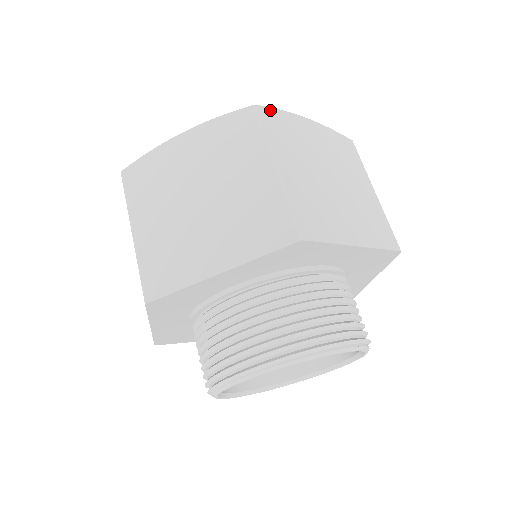
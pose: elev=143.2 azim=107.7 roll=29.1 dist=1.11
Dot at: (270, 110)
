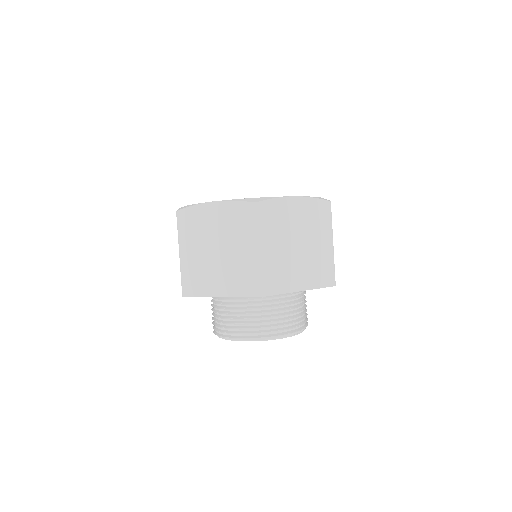
Dot at: (266, 202)
